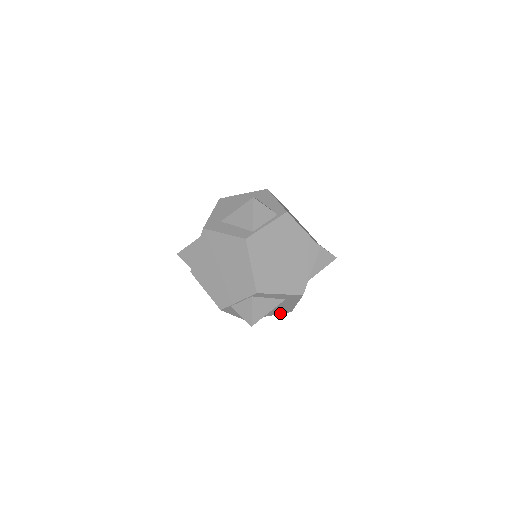
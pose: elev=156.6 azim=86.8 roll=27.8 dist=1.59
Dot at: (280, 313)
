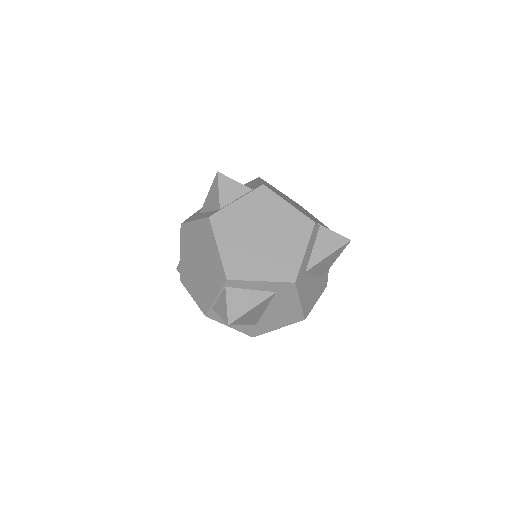
Dot at: (291, 323)
